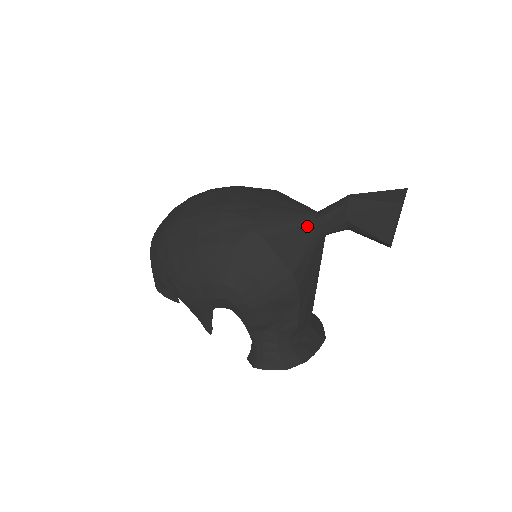
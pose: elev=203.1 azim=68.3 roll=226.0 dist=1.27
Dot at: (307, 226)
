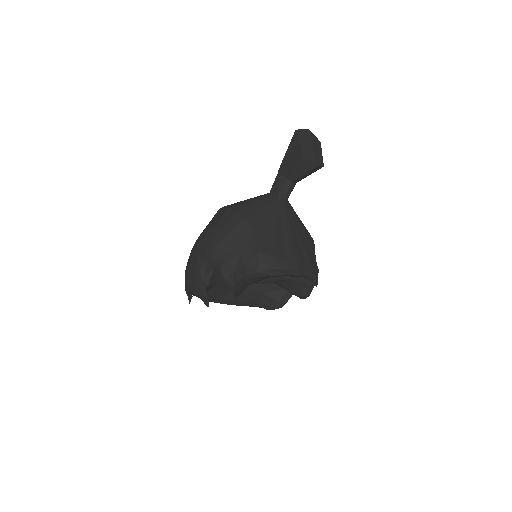
Dot at: occluded
